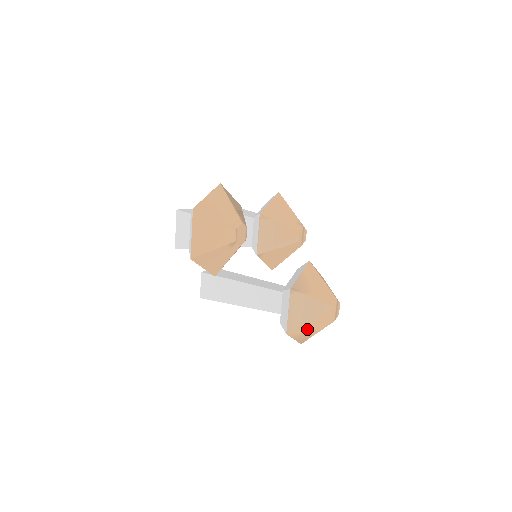
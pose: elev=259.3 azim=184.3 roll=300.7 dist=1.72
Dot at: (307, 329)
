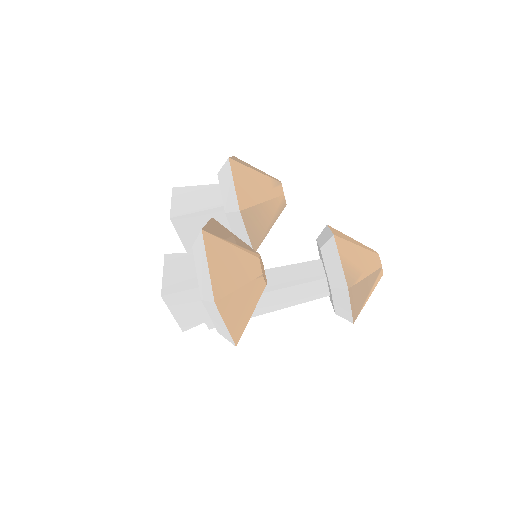
Dot at: occluded
